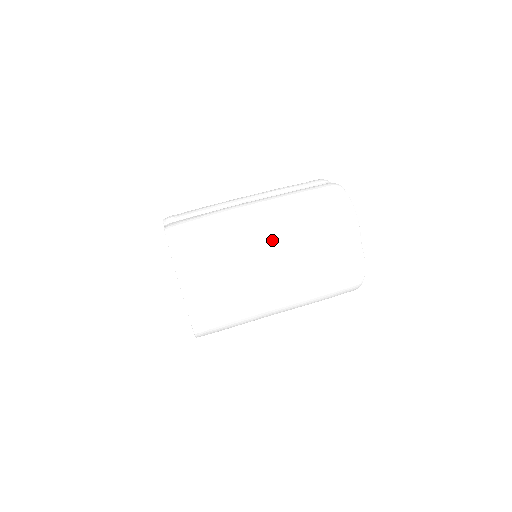
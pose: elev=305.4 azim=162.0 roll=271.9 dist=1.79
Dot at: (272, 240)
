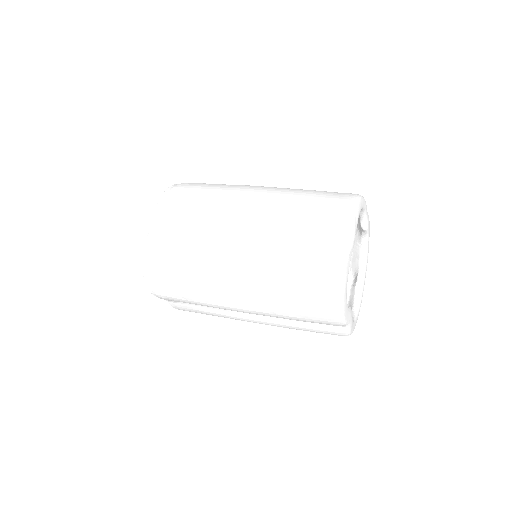
Dot at: (239, 306)
